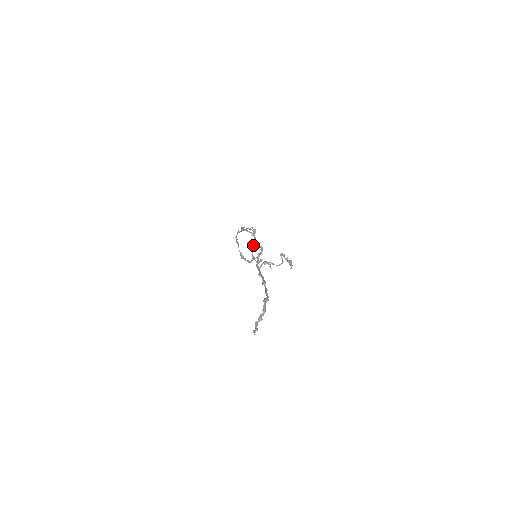
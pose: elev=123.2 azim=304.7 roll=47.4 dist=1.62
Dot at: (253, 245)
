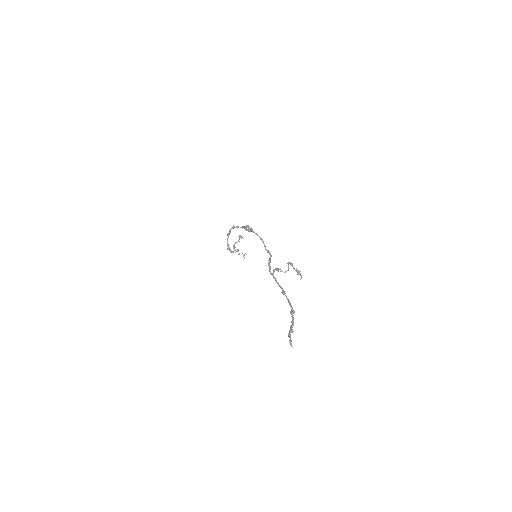
Dot at: (239, 238)
